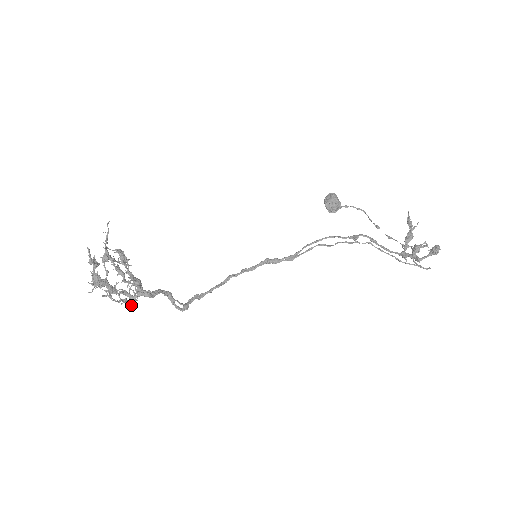
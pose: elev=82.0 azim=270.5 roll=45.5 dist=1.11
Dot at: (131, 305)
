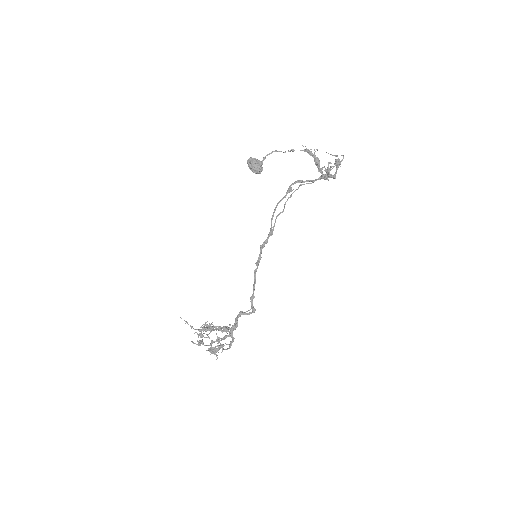
Dot at: (234, 338)
